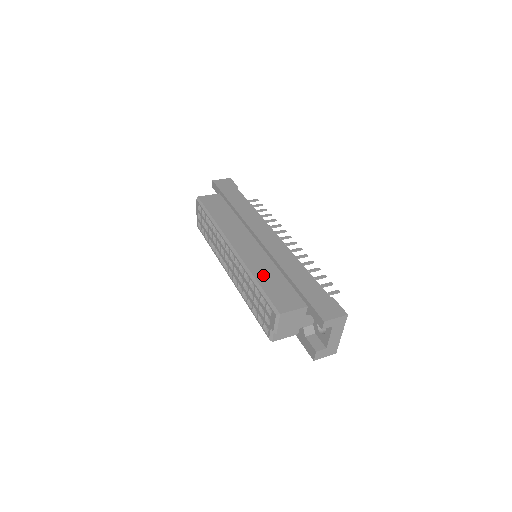
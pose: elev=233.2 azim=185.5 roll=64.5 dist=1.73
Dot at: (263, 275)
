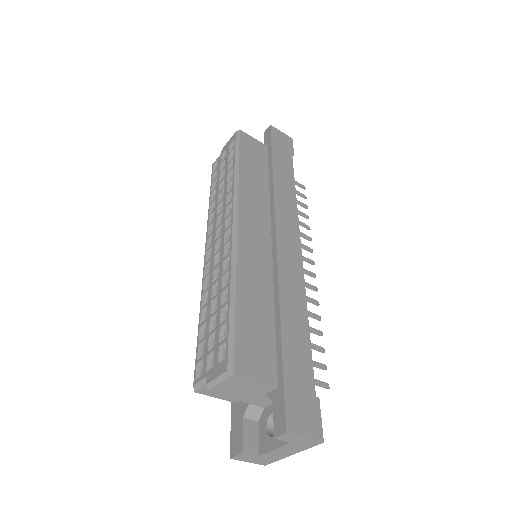
Dot at: (249, 295)
